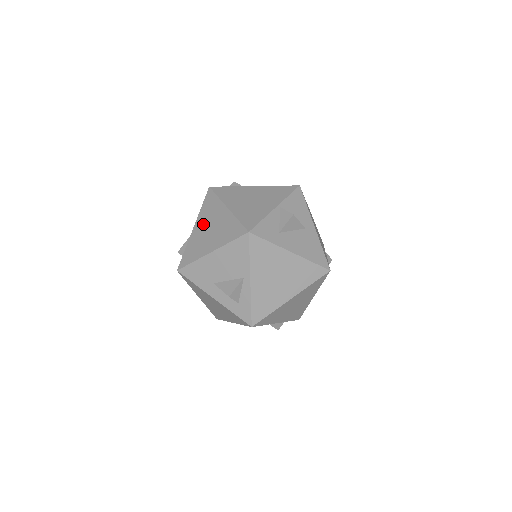
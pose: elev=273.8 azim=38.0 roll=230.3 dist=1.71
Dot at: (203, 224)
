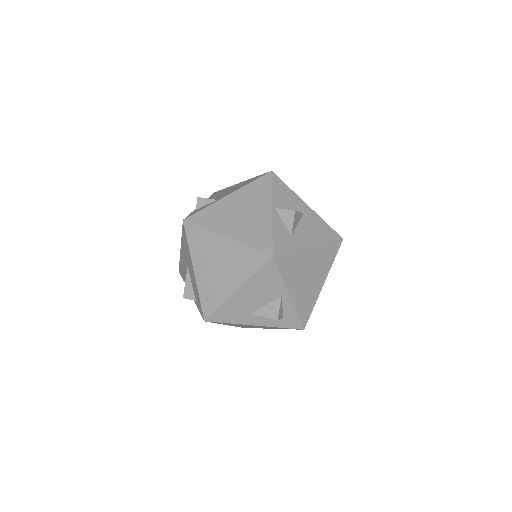
Dot at: (205, 264)
